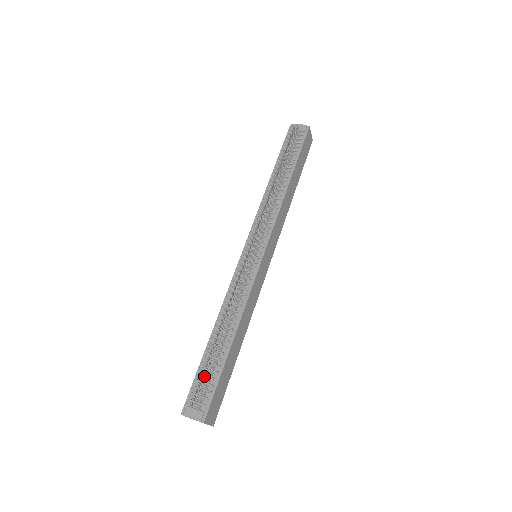
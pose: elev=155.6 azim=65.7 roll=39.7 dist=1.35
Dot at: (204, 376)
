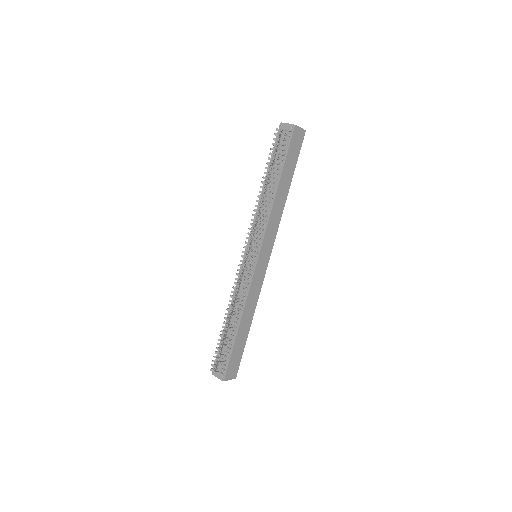
Dot at: occluded
